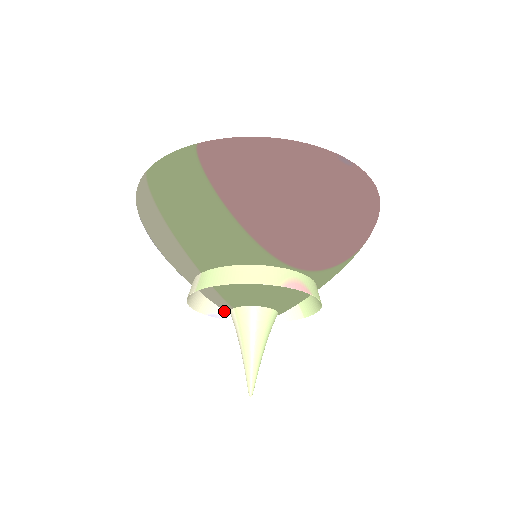
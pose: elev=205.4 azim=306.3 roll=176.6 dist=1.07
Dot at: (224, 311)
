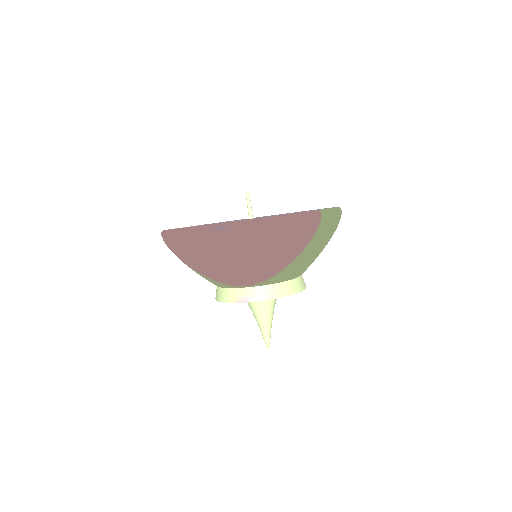
Dot at: occluded
